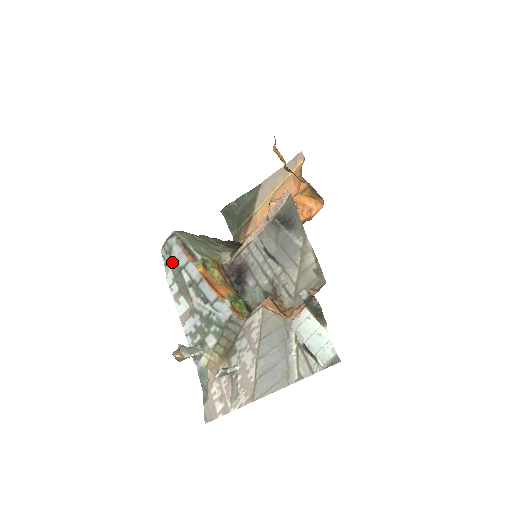
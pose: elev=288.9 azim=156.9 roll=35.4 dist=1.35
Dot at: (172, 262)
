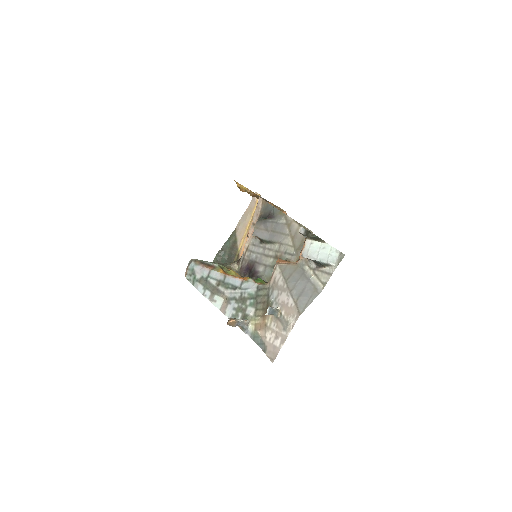
Dot at: (198, 278)
